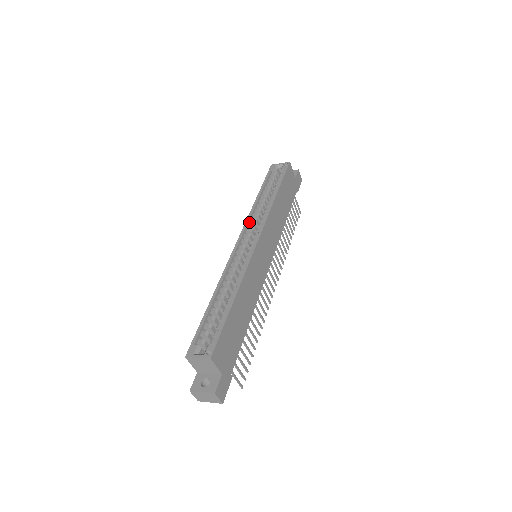
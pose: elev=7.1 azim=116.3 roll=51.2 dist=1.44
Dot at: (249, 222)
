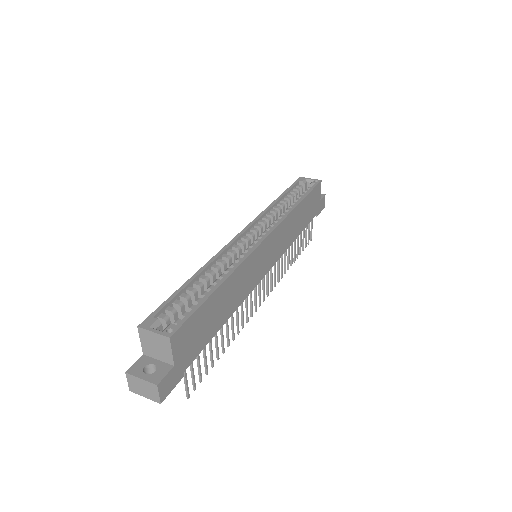
Dot at: (261, 218)
